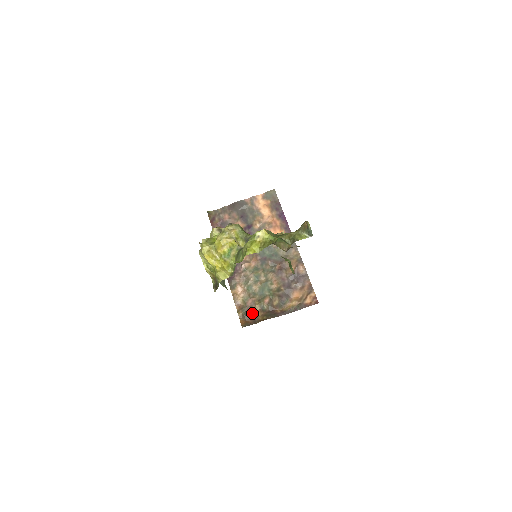
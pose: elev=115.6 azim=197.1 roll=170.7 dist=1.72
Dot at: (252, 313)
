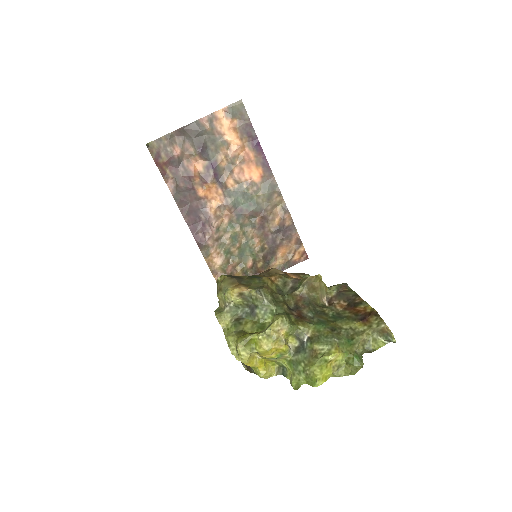
Dot at: occluded
